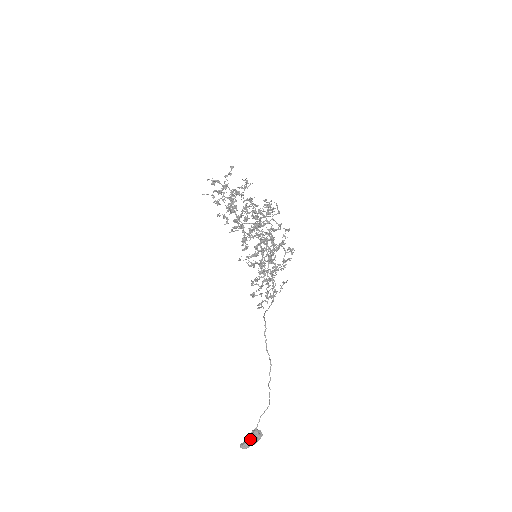
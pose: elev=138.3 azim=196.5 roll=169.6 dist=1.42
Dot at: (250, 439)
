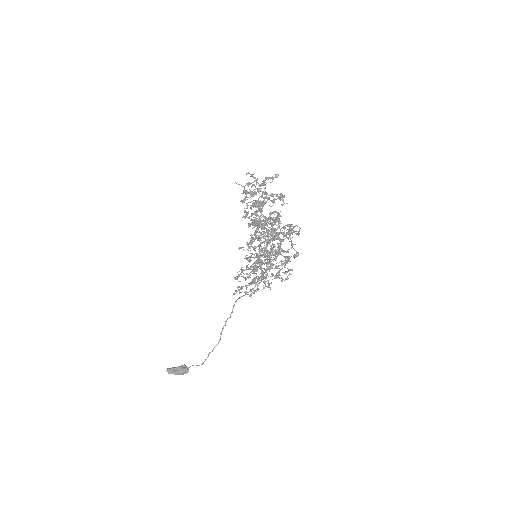
Dot at: (177, 371)
